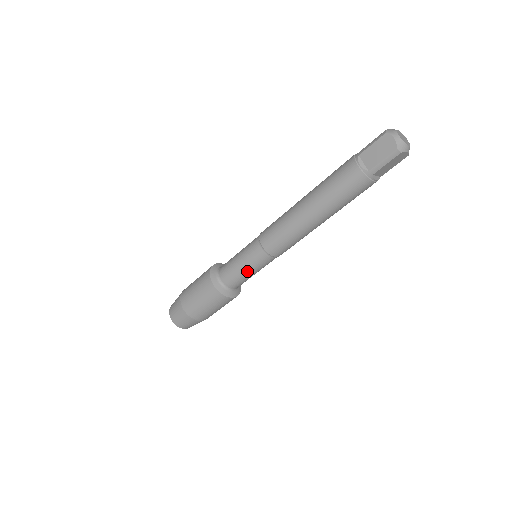
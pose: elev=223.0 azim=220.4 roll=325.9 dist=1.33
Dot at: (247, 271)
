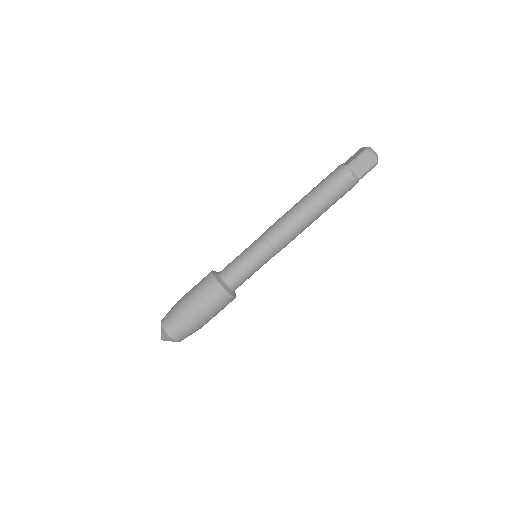
Dot at: (244, 259)
